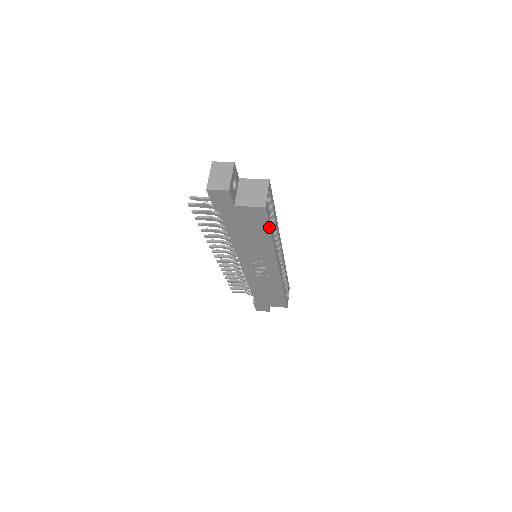
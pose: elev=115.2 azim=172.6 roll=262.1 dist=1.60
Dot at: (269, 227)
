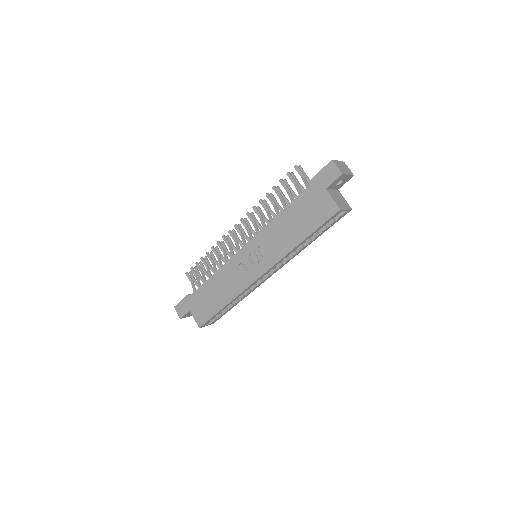
Dot at: (316, 229)
